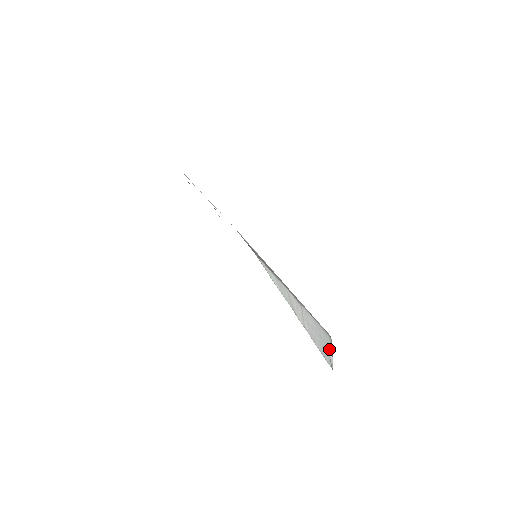
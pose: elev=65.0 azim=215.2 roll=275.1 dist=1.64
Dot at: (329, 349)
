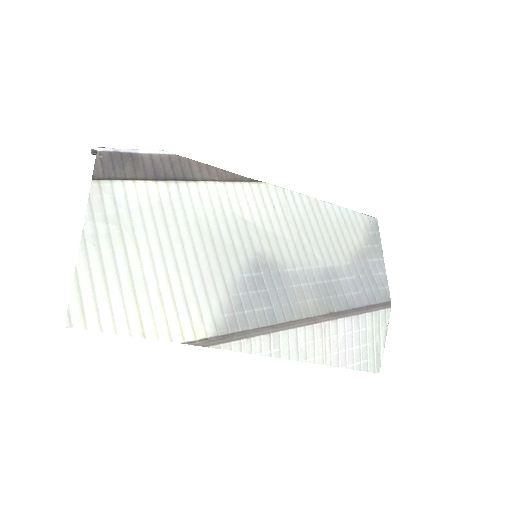
Dot at: (379, 339)
